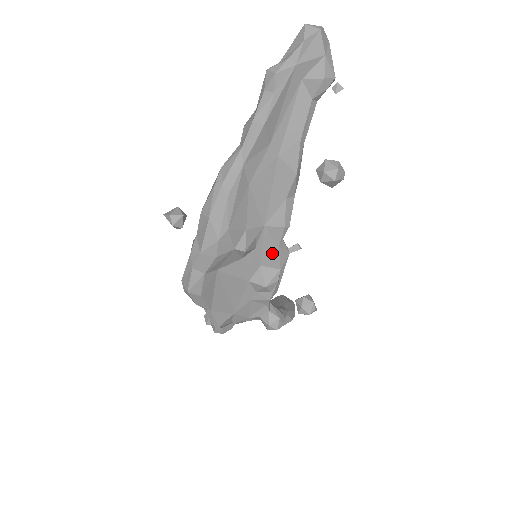
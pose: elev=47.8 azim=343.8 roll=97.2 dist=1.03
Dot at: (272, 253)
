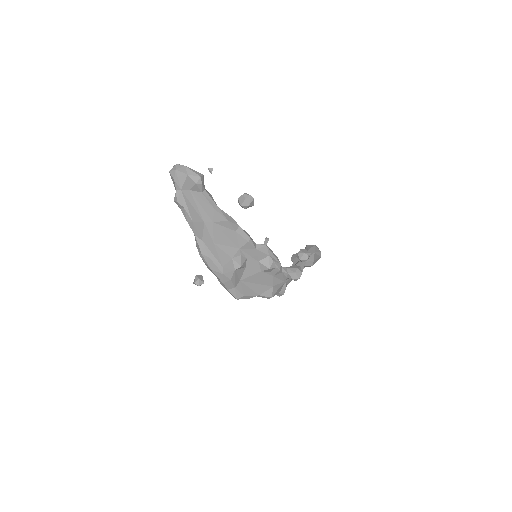
Dot at: (257, 254)
